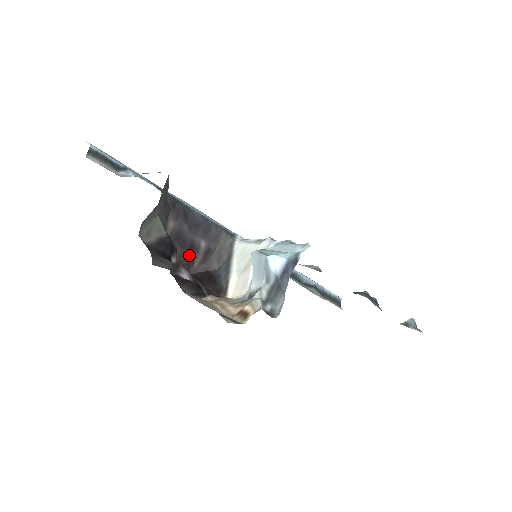
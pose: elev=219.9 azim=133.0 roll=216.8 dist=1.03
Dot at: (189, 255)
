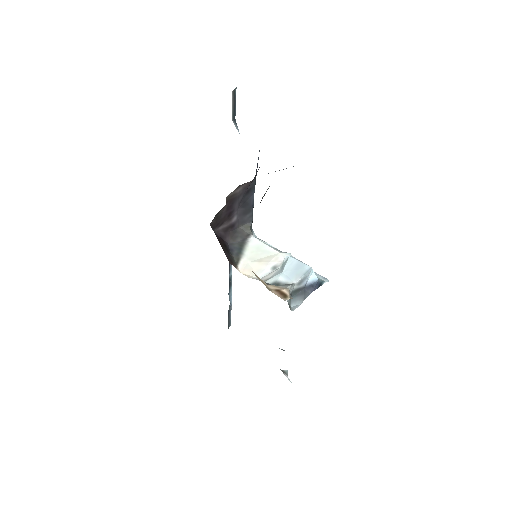
Dot at: (224, 218)
